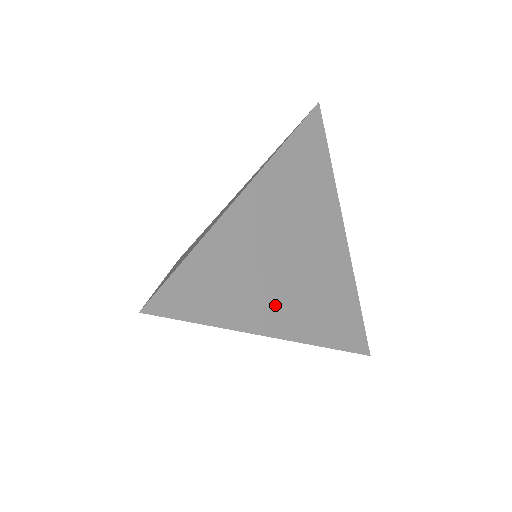
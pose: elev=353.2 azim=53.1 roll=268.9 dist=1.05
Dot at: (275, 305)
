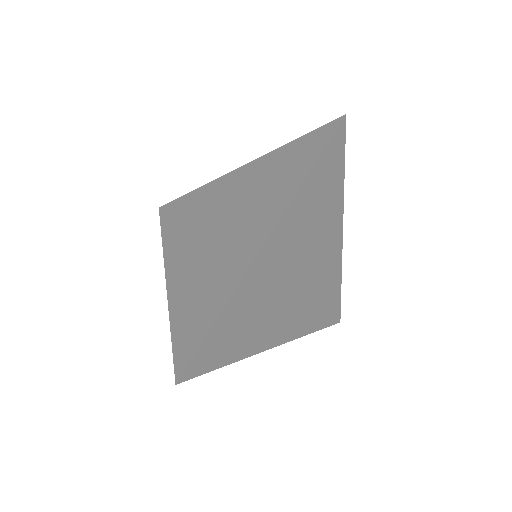
Dot at: (278, 323)
